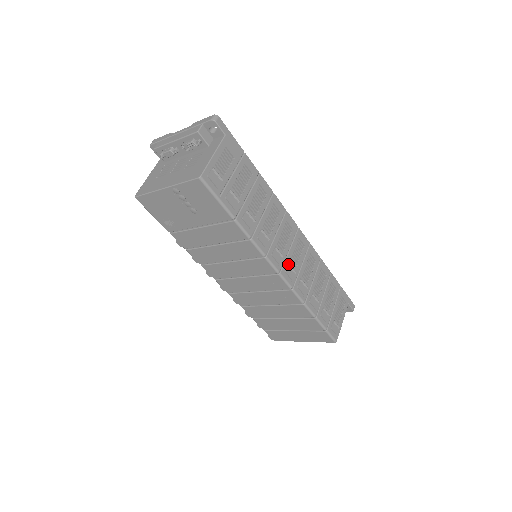
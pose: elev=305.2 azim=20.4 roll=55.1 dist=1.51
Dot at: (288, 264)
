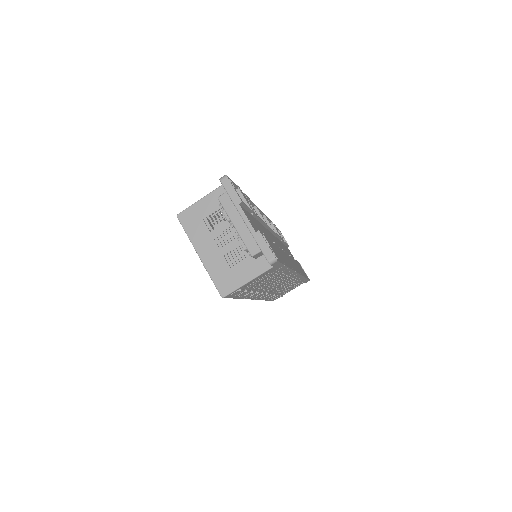
Dot at: (266, 294)
